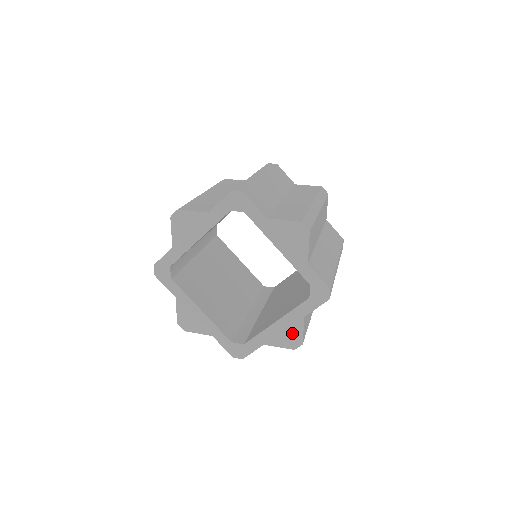
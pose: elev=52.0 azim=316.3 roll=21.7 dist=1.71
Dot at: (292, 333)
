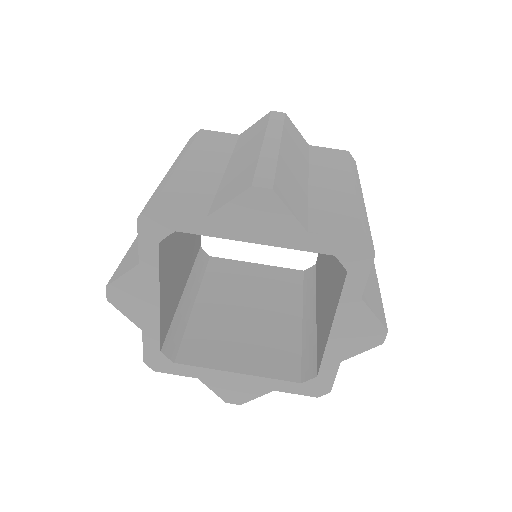
Dot at: (363, 327)
